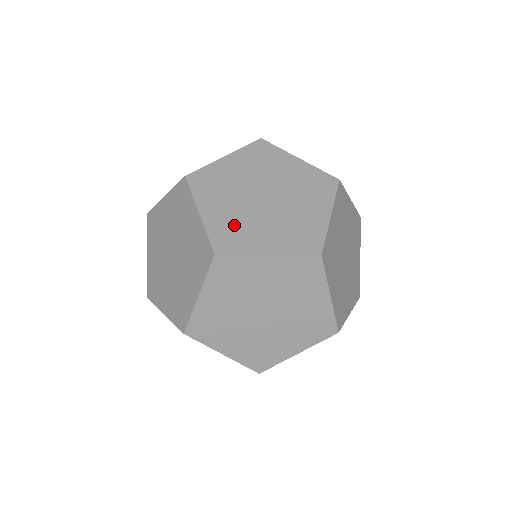
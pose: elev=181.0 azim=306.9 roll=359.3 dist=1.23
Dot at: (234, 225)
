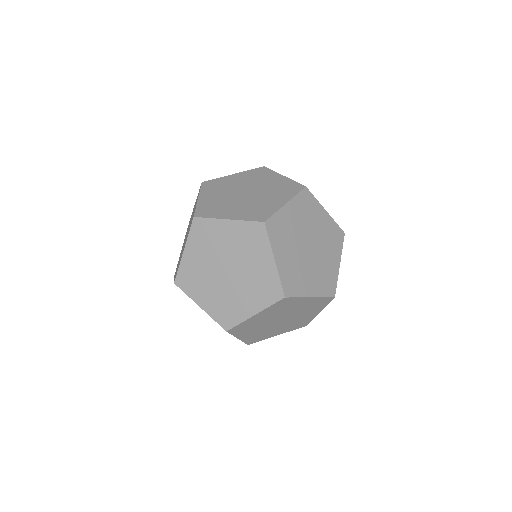
Dot at: occluded
